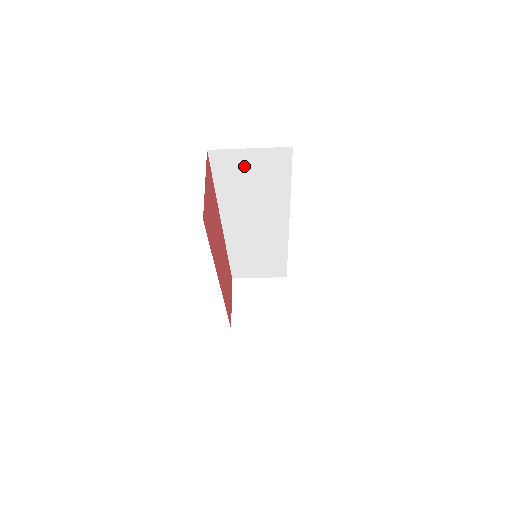
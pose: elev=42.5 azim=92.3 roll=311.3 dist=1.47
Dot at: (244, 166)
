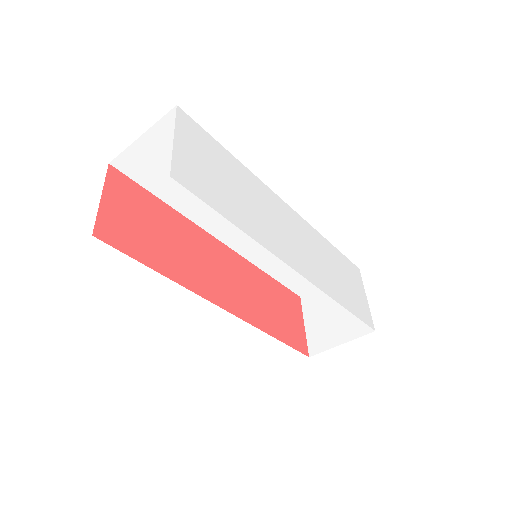
Dot at: (160, 159)
